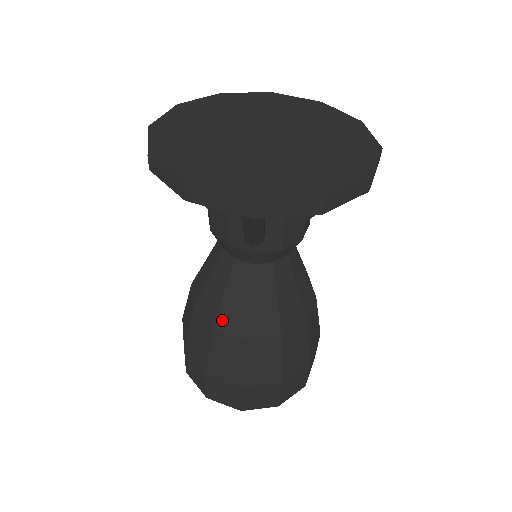
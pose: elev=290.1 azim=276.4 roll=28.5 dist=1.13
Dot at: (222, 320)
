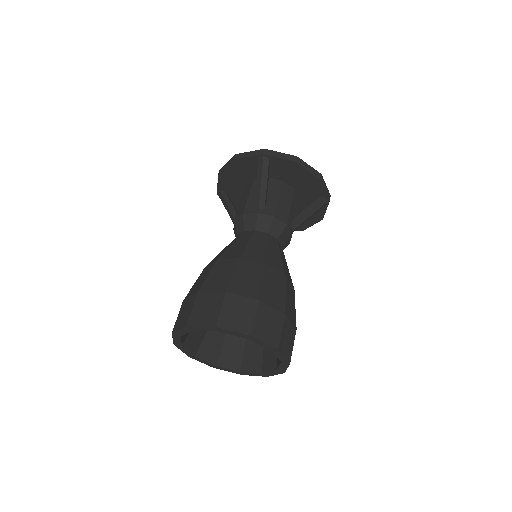
Dot at: (226, 254)
